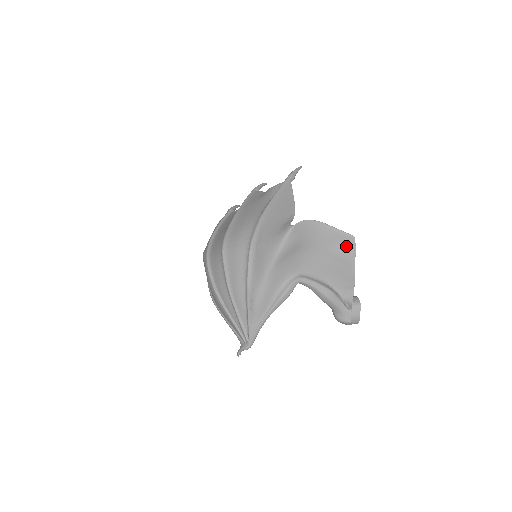
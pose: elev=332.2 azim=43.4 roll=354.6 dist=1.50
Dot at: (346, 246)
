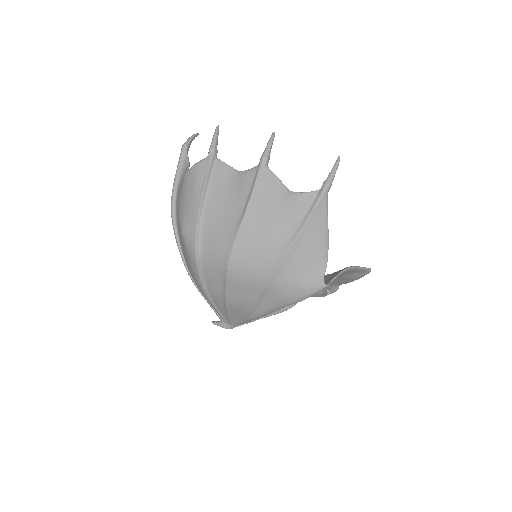
Dot at: (359, 274)
